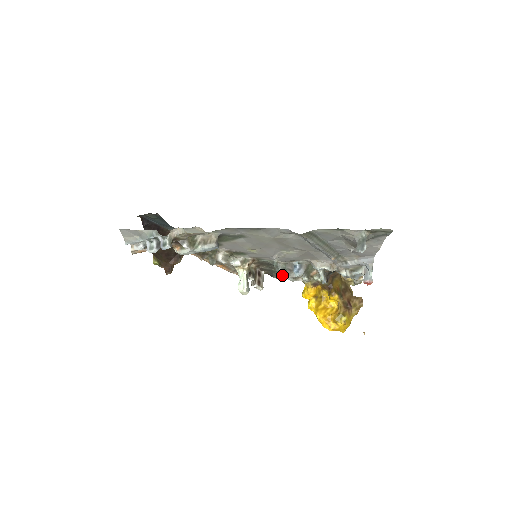
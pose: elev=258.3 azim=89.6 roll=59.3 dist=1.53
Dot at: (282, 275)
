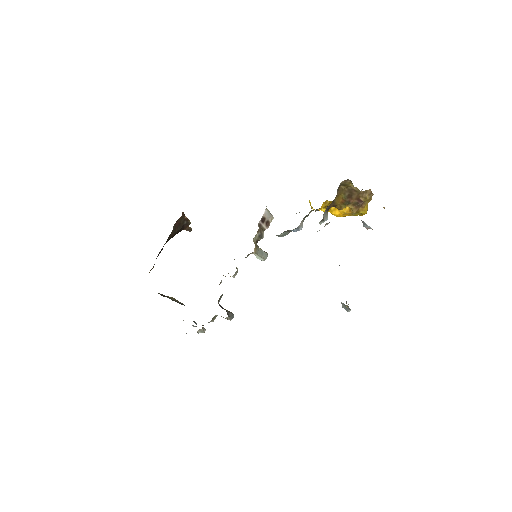
Dot at: occluded
